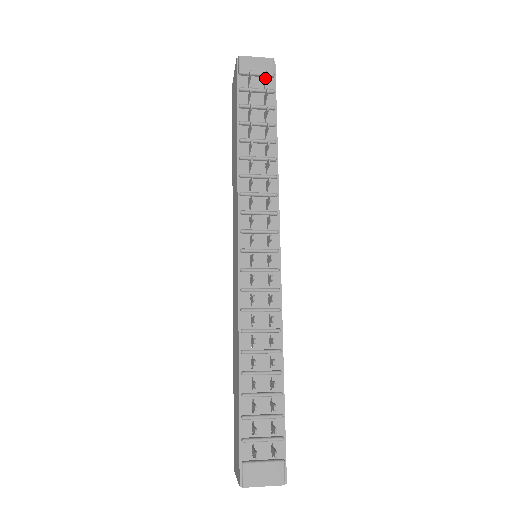
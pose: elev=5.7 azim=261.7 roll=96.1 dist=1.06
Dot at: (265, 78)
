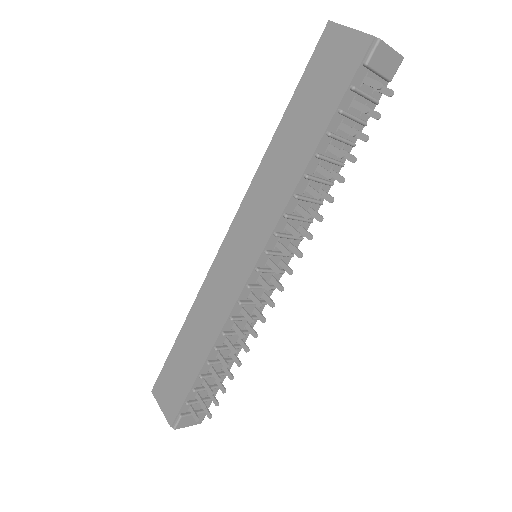
Dot at: (385, 92)
